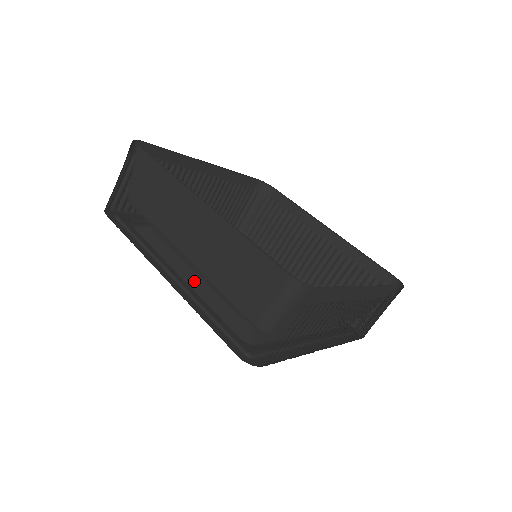
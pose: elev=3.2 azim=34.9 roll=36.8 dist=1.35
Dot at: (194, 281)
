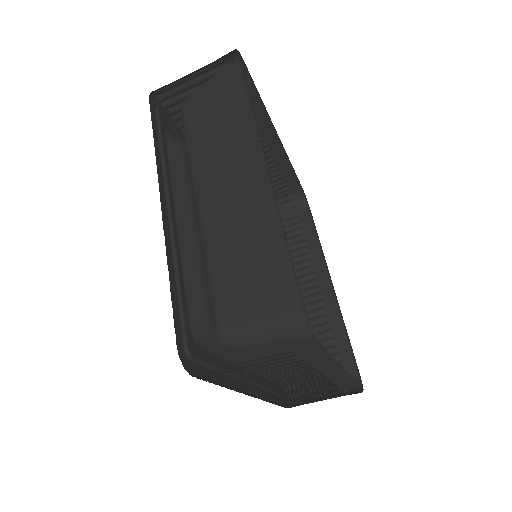
Dot at: (186, 232)
